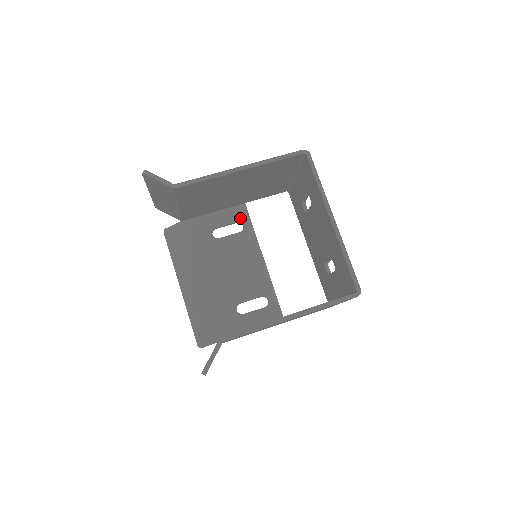
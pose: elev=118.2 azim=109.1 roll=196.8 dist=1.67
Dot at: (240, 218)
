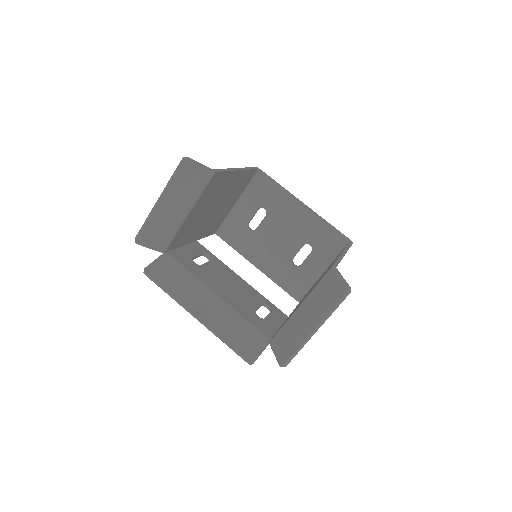
Dot at: (202, 251)
